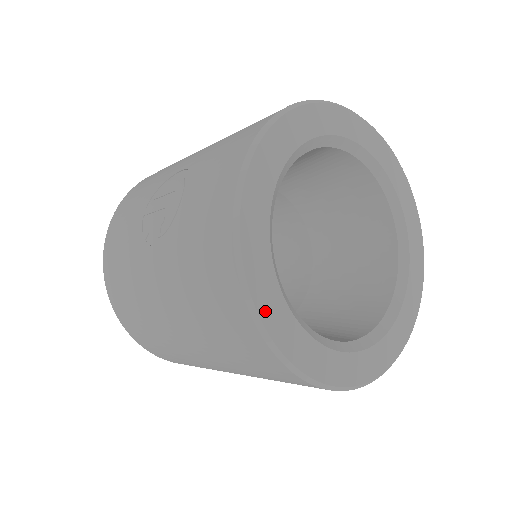
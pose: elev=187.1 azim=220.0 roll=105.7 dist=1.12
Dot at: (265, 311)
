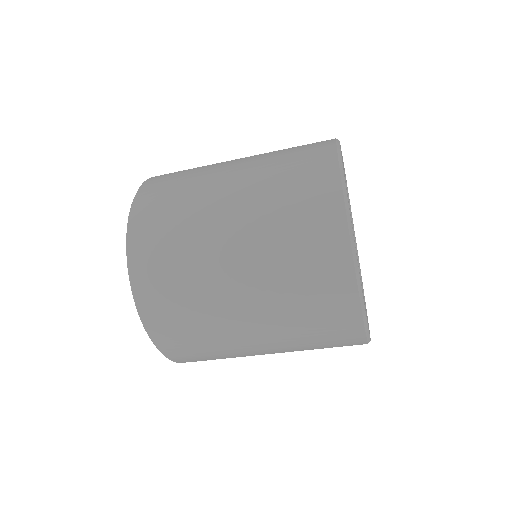
Dot at: occluded
